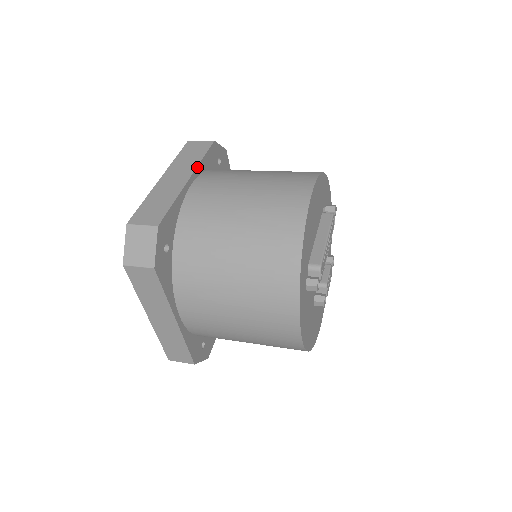
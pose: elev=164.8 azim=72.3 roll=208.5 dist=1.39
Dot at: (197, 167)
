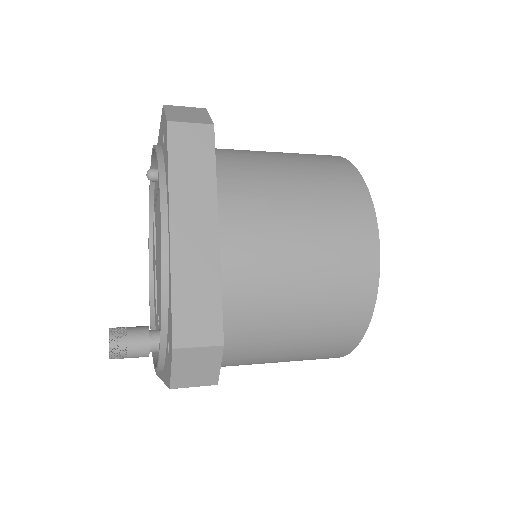
Dot at: occluded
